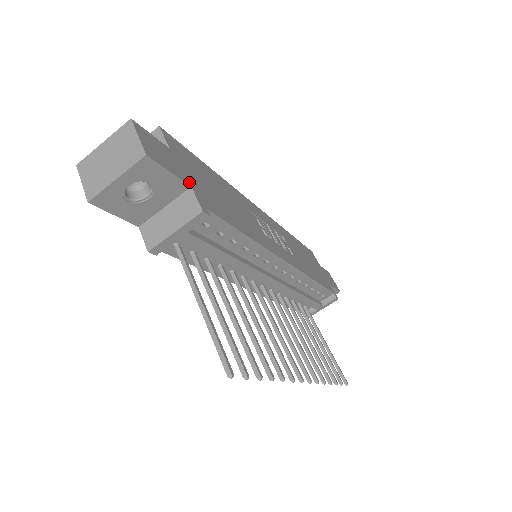
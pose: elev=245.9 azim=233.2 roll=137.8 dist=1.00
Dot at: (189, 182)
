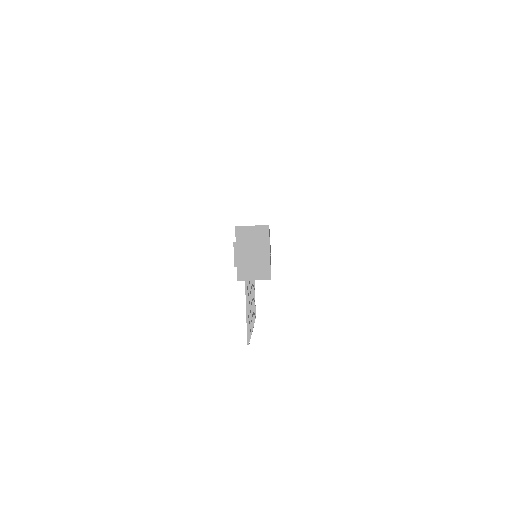
Dot at: occluded
